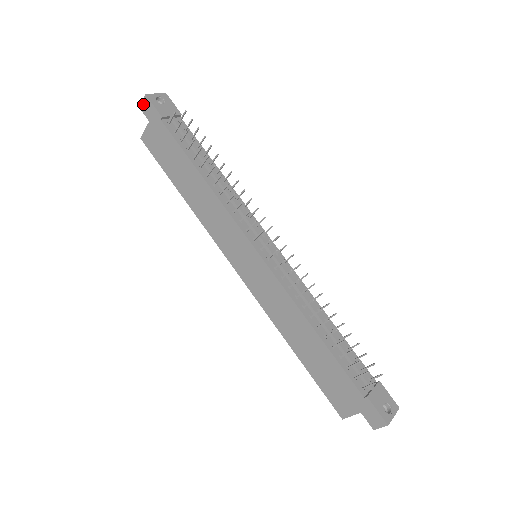
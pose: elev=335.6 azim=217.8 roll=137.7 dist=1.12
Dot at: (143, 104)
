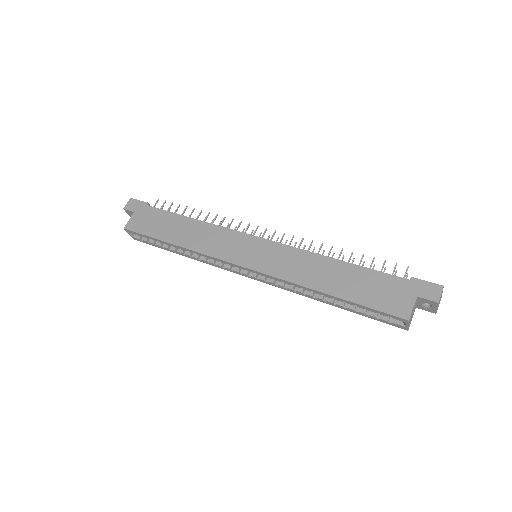
Dot at: (128, 204)
